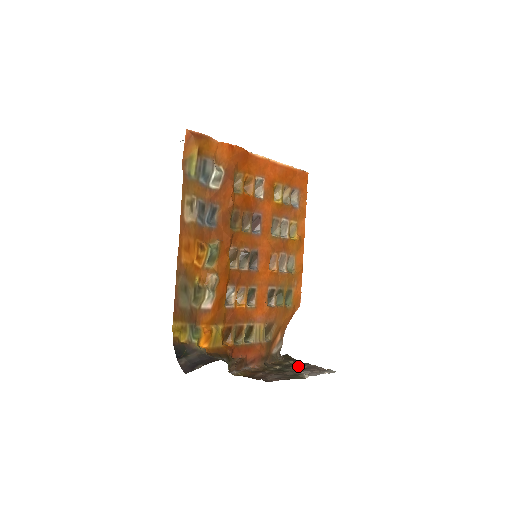
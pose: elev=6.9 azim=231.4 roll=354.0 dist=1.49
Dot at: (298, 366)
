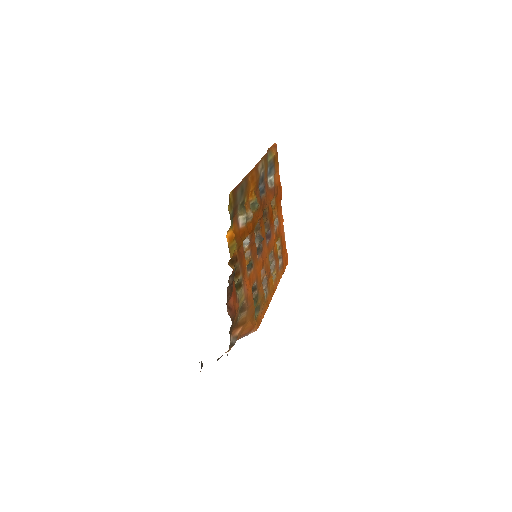
Dot at: occluded
